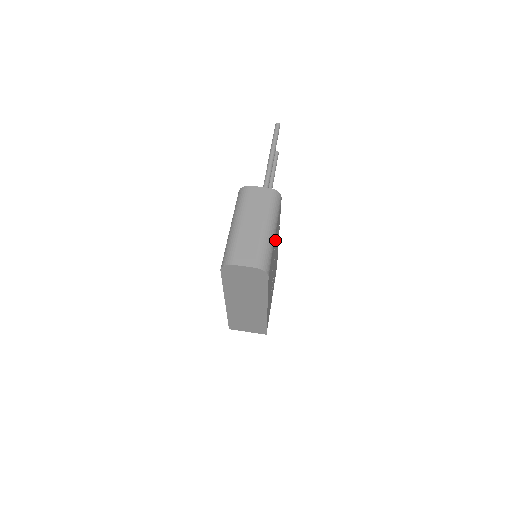
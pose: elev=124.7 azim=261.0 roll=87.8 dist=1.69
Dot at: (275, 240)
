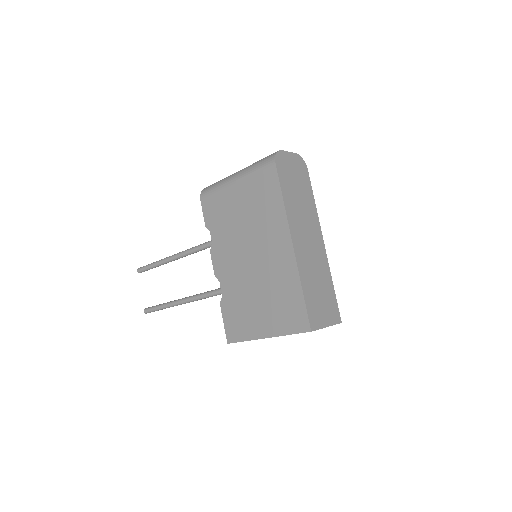
Dot at: occluded
